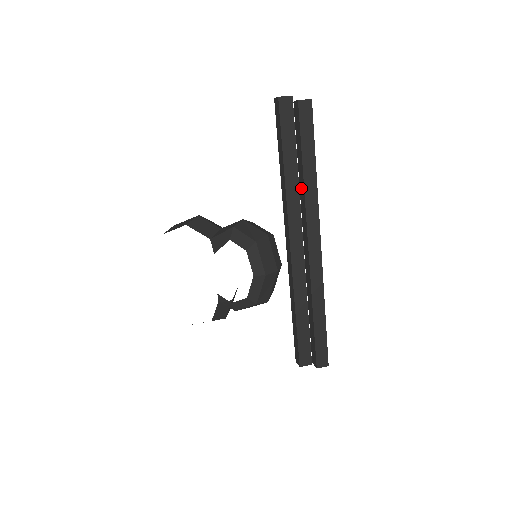
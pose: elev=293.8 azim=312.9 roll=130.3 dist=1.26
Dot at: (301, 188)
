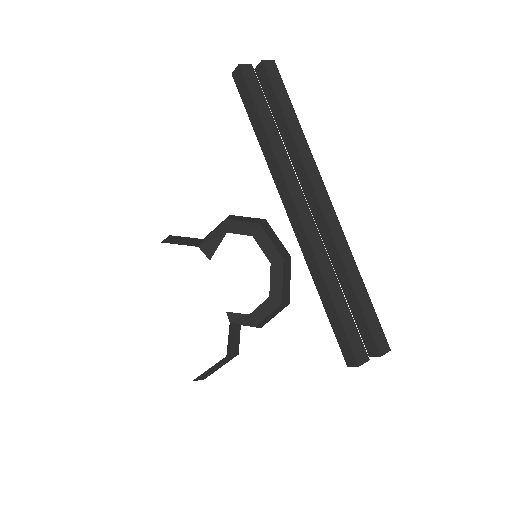
Dot at: (291, 150)
